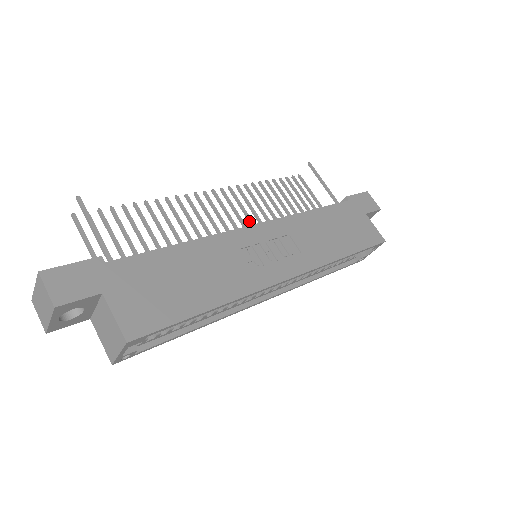
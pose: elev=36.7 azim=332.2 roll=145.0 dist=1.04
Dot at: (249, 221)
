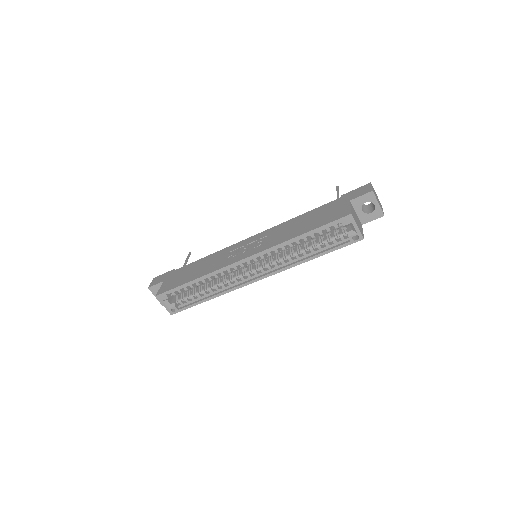
Dot at: occluded
